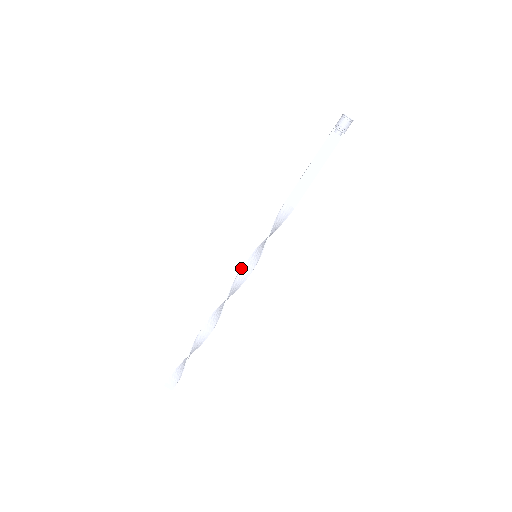
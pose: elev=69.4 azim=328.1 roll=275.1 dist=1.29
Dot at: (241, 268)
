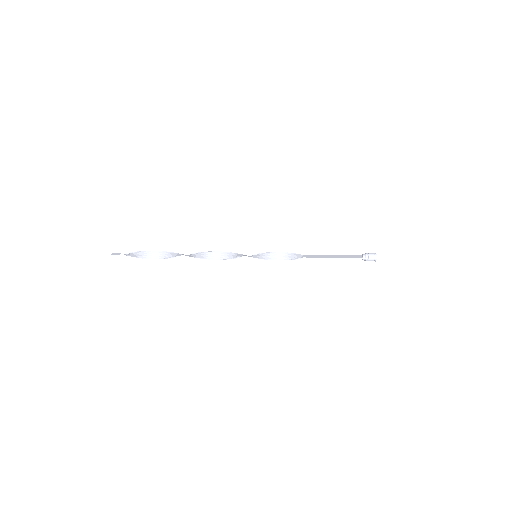
Dot at: occluded
